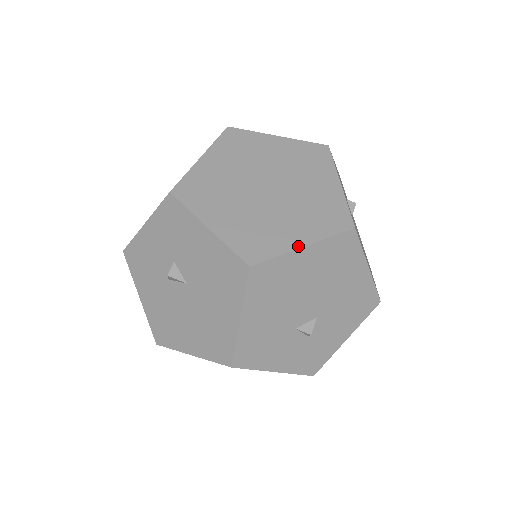
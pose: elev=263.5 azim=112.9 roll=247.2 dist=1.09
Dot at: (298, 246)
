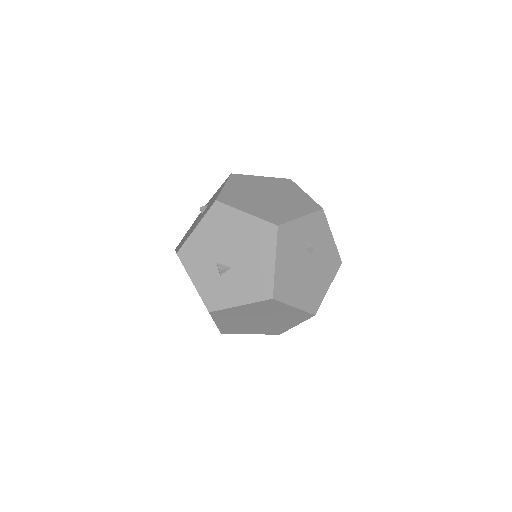
Dot at: (244, 211)
